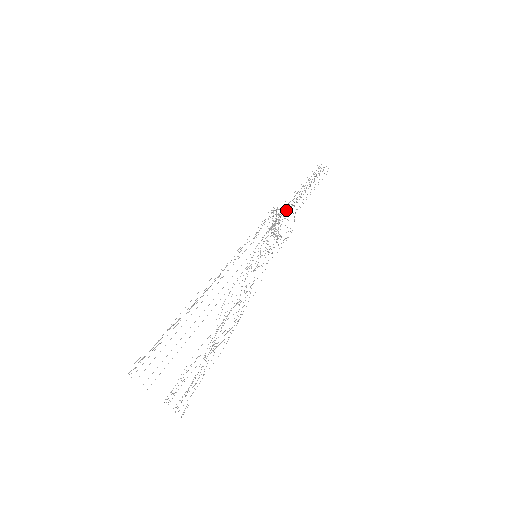
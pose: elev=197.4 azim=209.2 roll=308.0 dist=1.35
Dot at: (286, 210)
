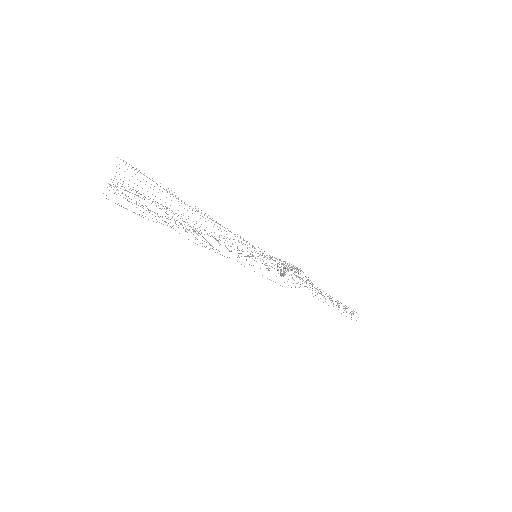
Dot at: occluded
